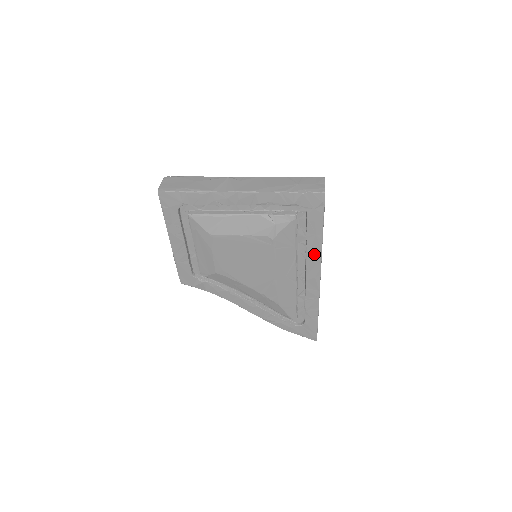
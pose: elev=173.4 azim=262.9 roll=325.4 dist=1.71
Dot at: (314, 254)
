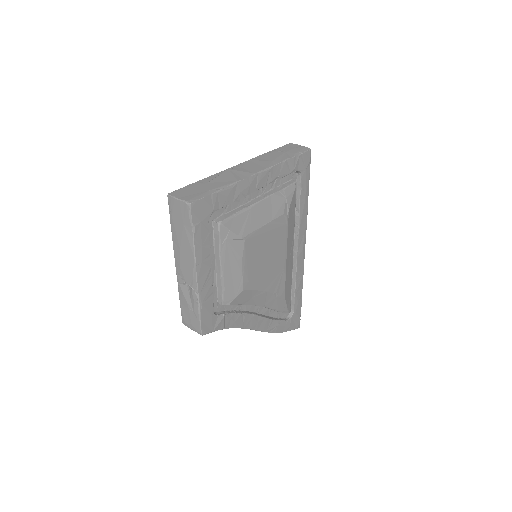
Dot at: (303, 222)
